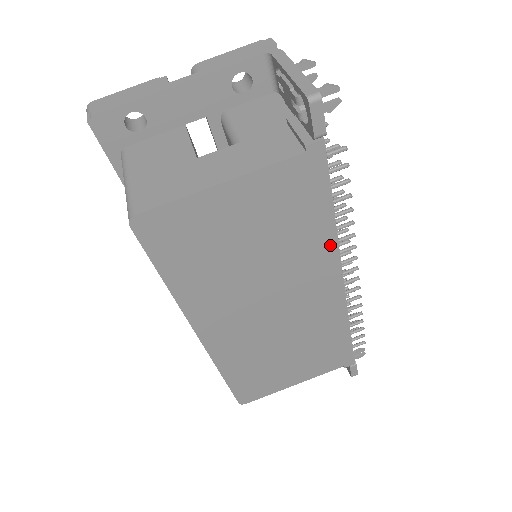
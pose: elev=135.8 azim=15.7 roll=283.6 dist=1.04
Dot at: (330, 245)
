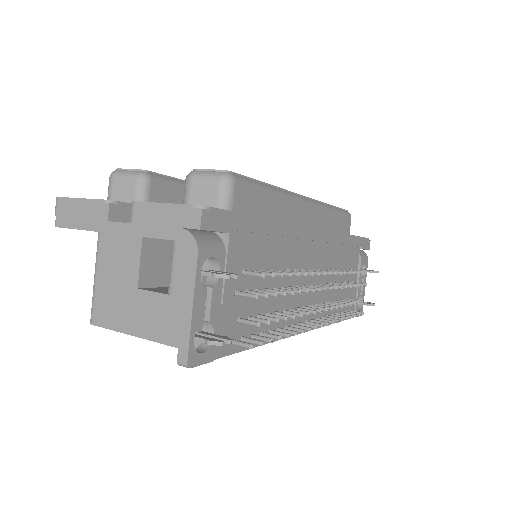
Dot at: occluded
